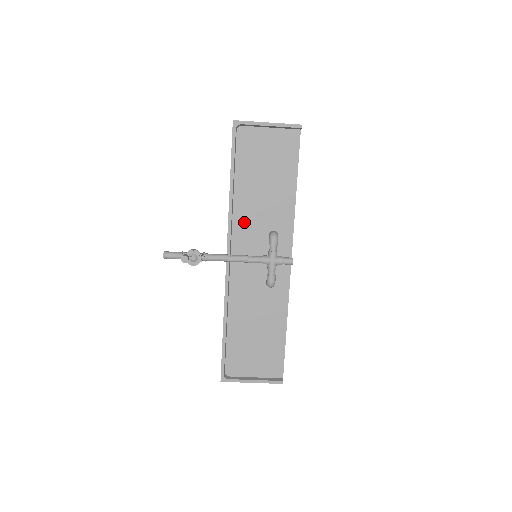
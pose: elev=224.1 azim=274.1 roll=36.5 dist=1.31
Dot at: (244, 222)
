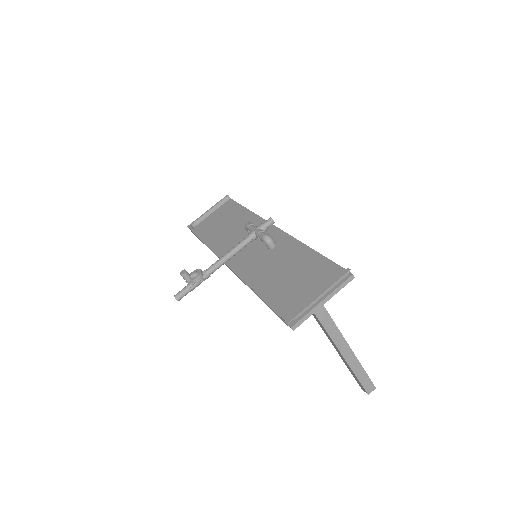
Dot at: (227, 246)
